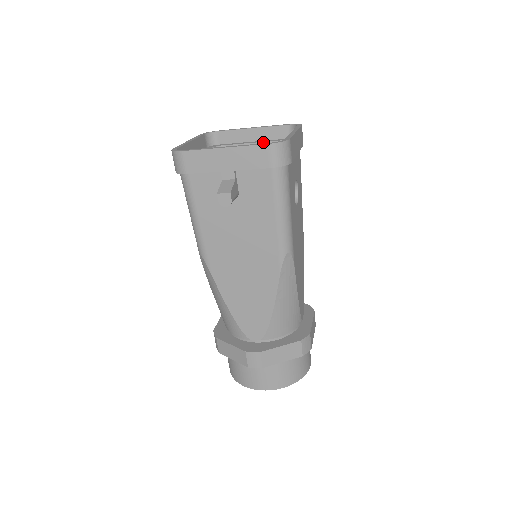
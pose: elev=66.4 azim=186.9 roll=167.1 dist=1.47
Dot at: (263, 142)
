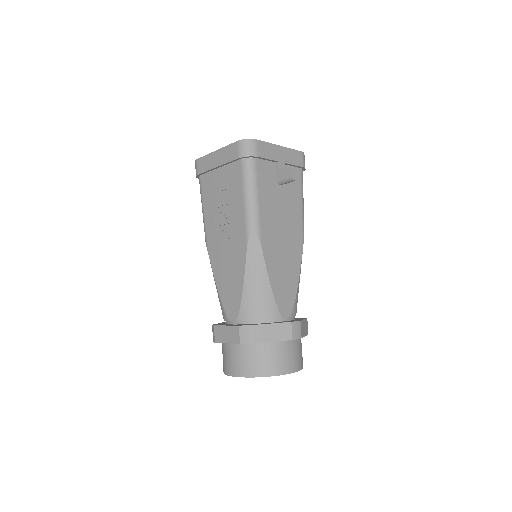
Dot at: occluded
